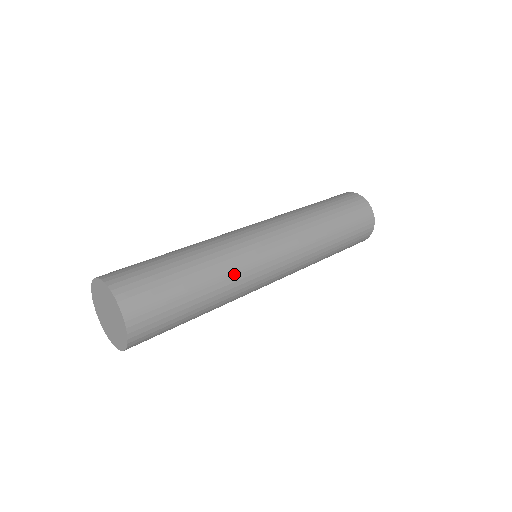
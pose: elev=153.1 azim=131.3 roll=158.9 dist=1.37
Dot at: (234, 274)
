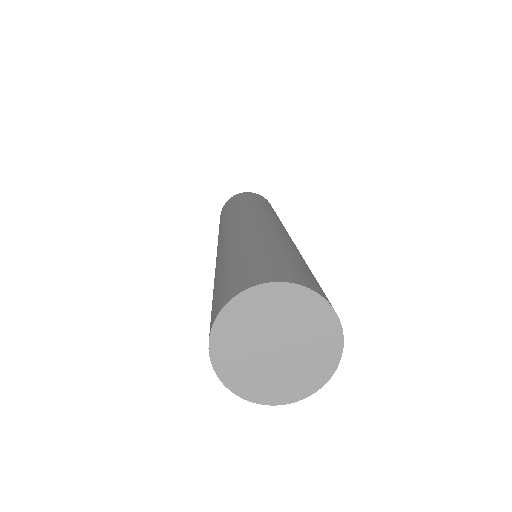
Dot at: (291, 243)
